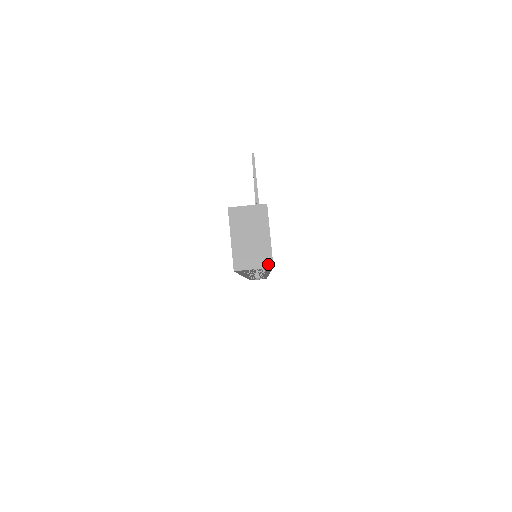
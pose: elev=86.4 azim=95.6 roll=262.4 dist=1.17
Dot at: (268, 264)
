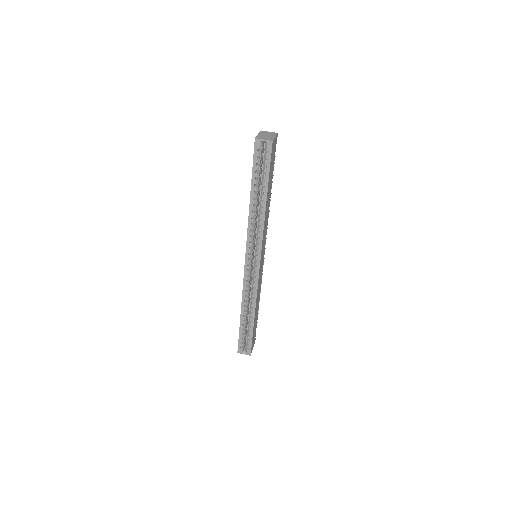
Dot at: (271, 140)
